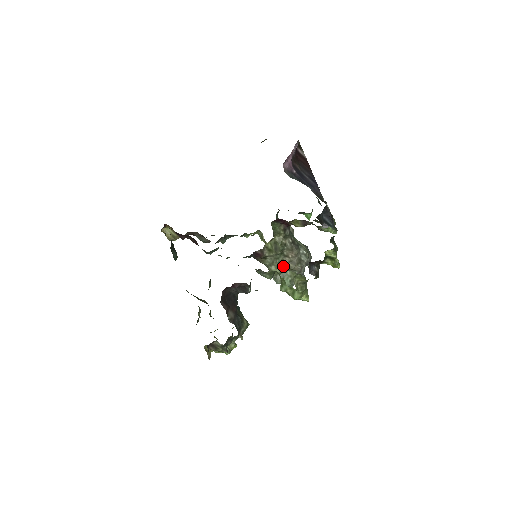
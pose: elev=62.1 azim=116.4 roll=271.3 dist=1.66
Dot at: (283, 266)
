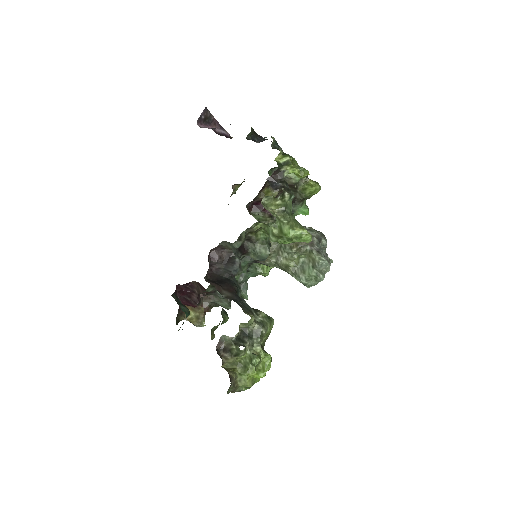
Dot at: (289, 250)
